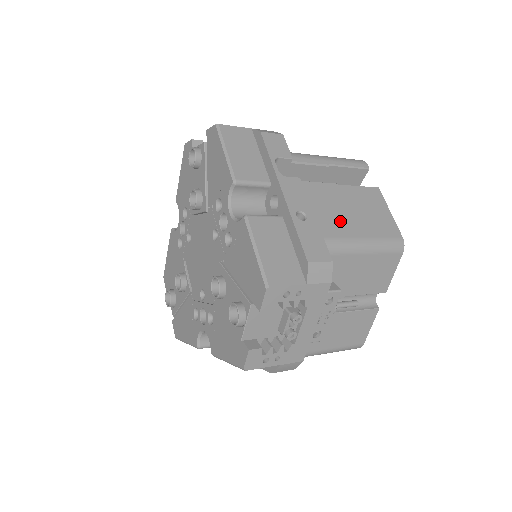
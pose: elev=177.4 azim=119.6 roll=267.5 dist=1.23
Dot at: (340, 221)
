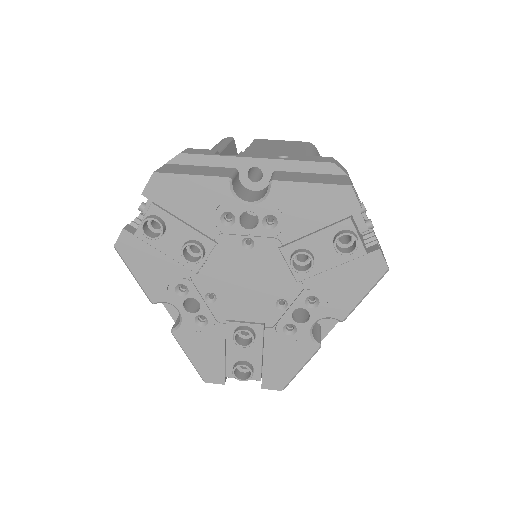
Dot at: (288, 152)
